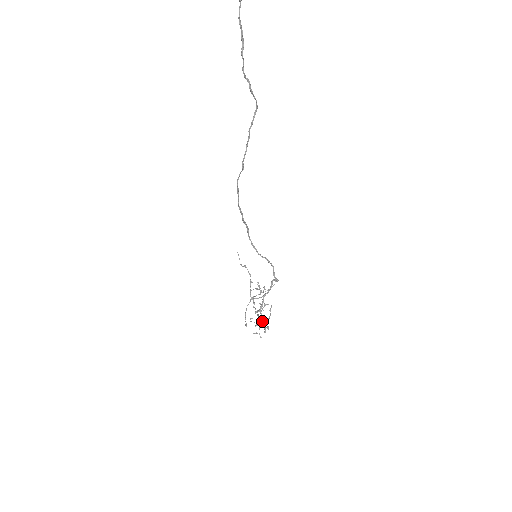
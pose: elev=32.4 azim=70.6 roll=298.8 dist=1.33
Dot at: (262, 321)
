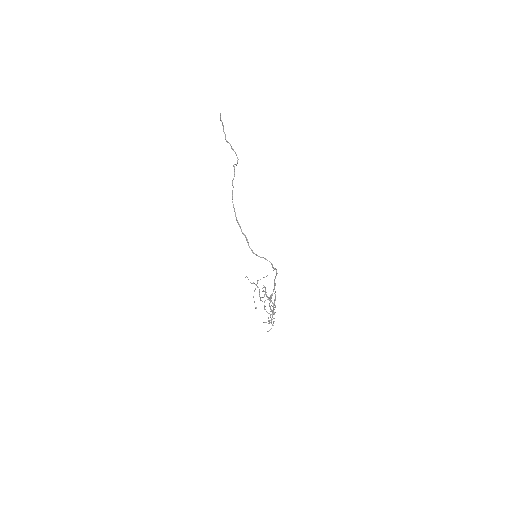
Dot at: (272, 313)
